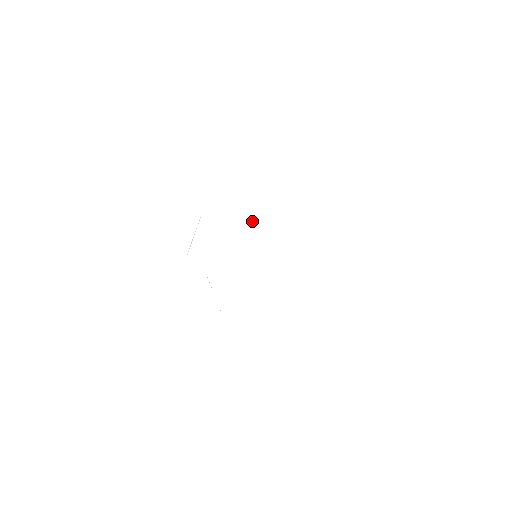
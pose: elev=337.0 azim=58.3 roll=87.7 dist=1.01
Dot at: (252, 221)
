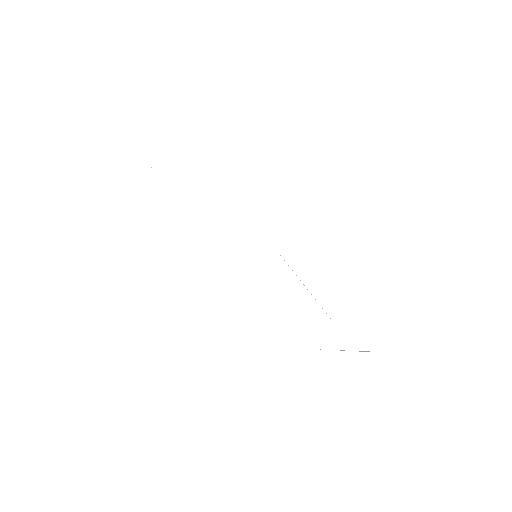
Dot at: occluded
